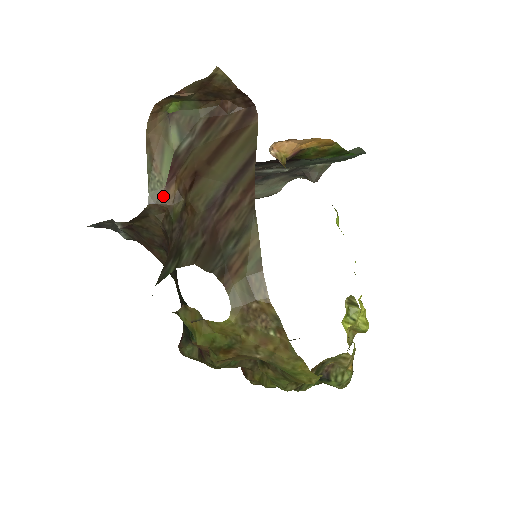
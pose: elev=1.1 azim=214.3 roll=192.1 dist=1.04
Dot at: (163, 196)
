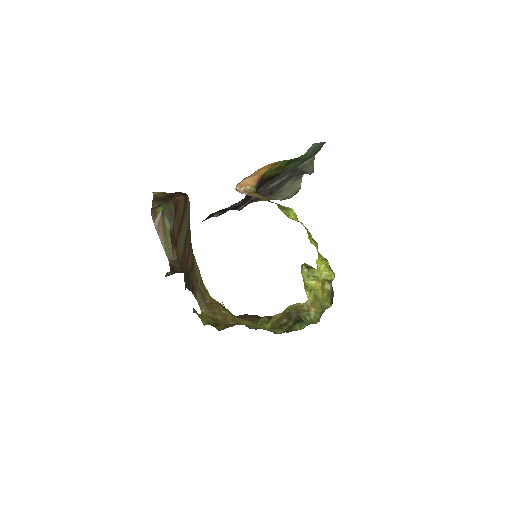
Dot at: (173, 256)
